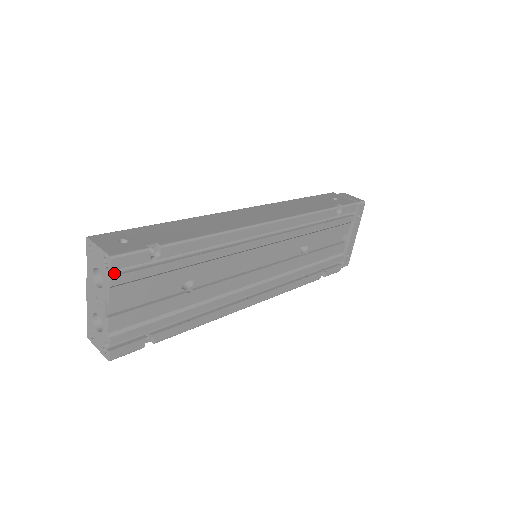
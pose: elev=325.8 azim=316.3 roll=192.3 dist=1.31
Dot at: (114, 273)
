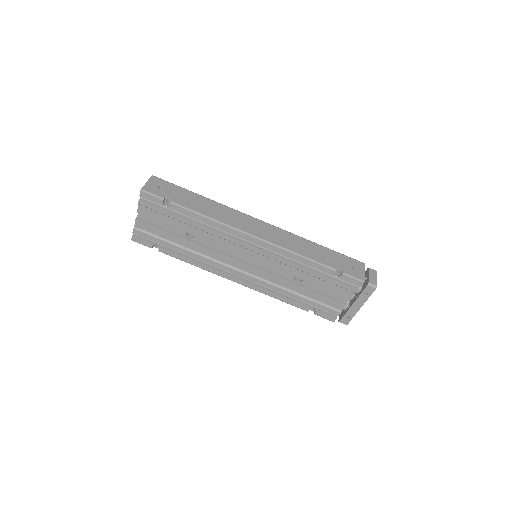
Dot at: (144, 199)
